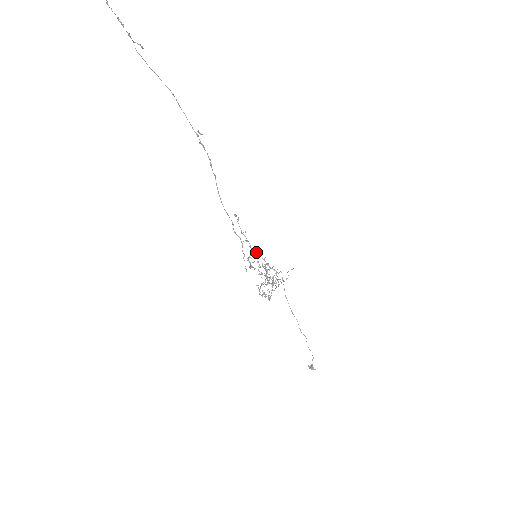
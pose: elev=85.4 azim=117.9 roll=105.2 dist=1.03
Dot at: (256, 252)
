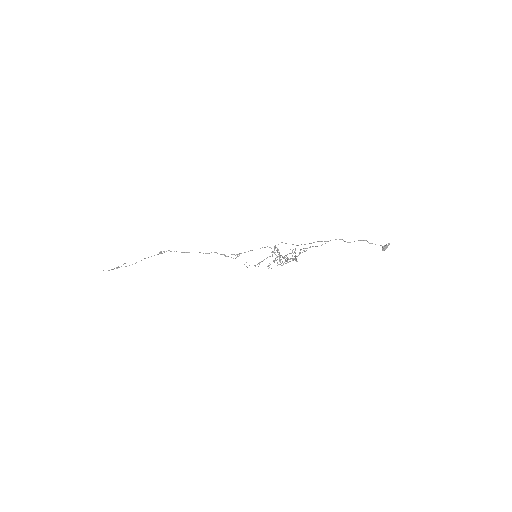
Dot at: occluded
